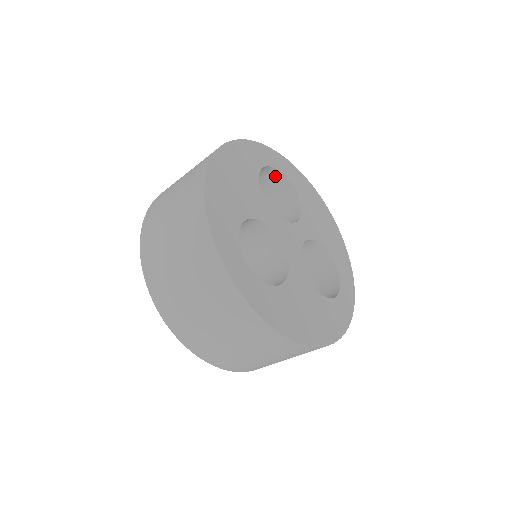
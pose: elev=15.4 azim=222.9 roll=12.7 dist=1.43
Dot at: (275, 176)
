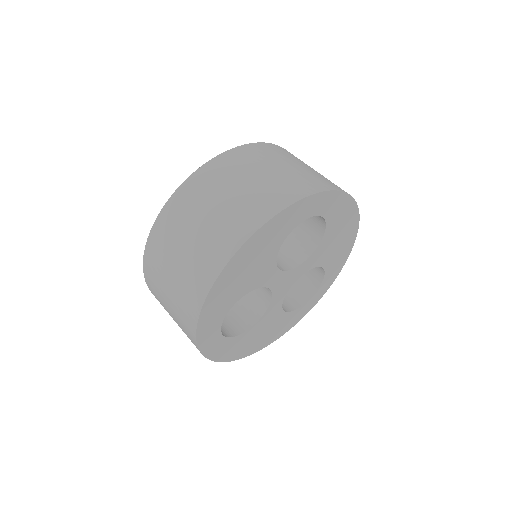
Dot at: occluded
